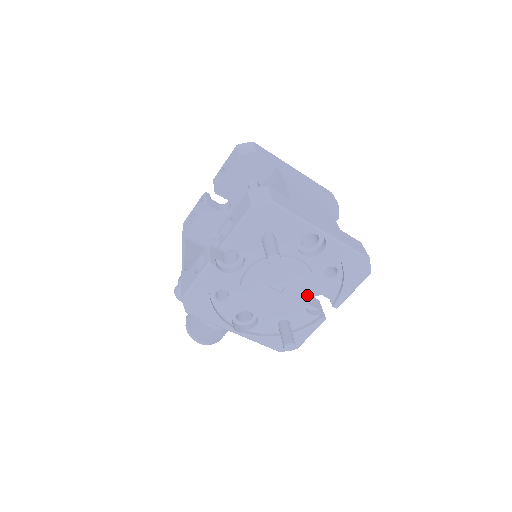
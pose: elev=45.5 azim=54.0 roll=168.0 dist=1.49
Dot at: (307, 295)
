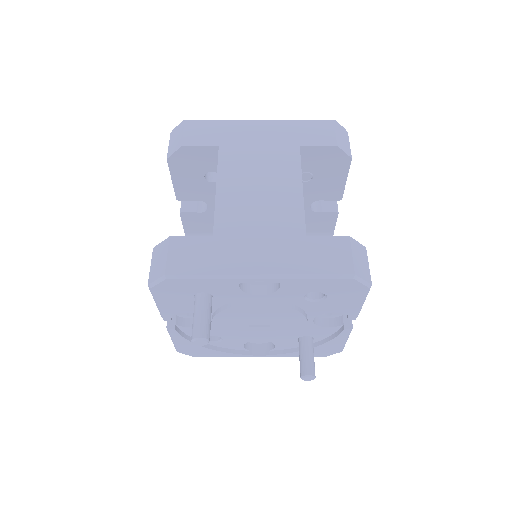
Dot at: (303, 321)
